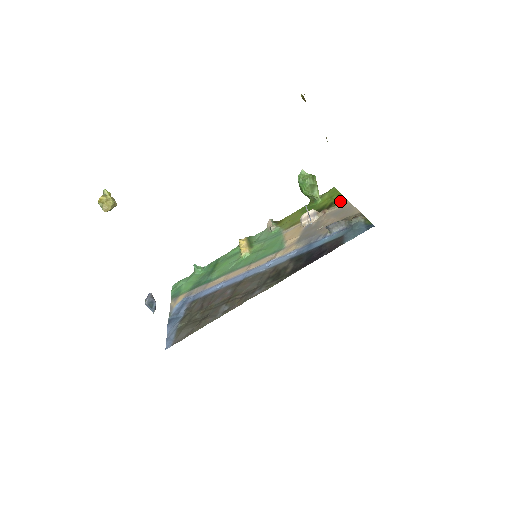
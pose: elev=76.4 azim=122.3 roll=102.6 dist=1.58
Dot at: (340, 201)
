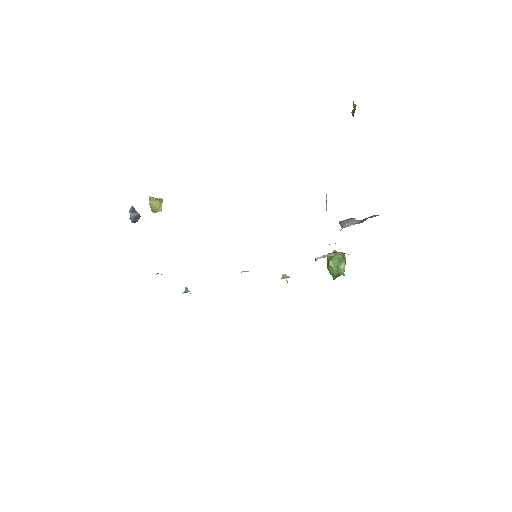
Dot at: occluded
